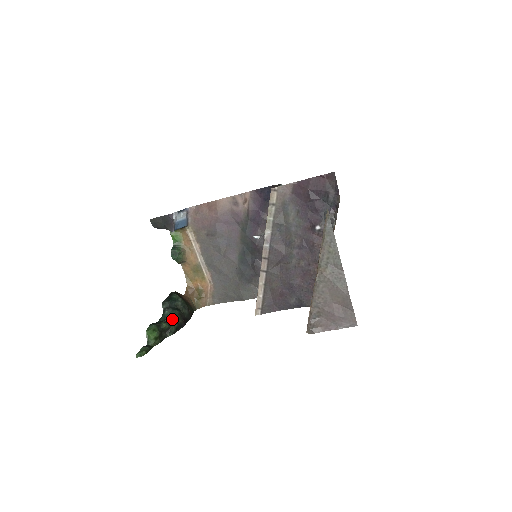
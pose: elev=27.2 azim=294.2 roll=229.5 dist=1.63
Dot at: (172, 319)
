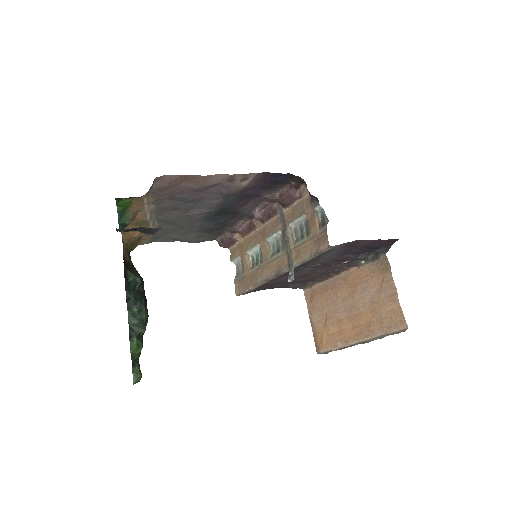
Dot at: (144, 316)
